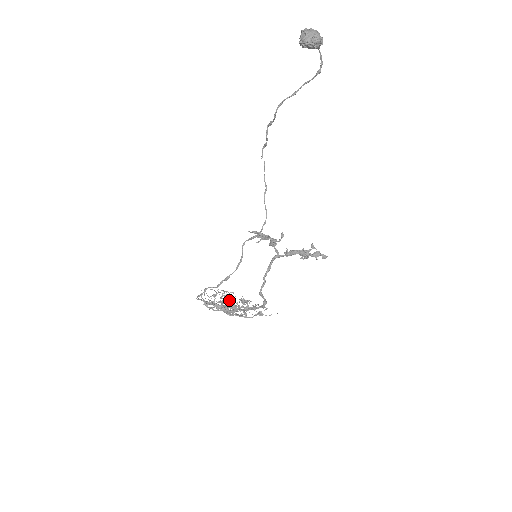
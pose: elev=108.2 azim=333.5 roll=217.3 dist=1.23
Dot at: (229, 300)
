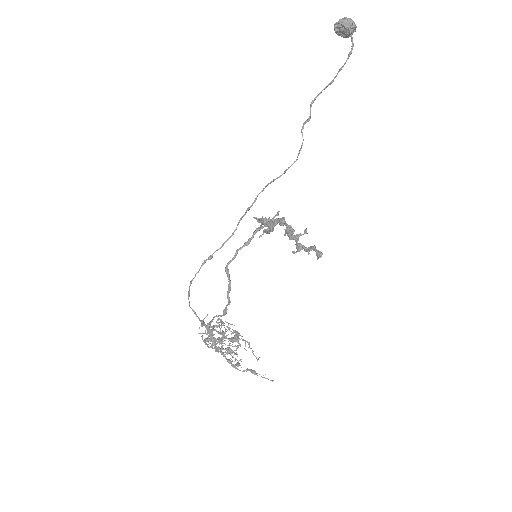
Dot at: (224, 332)
